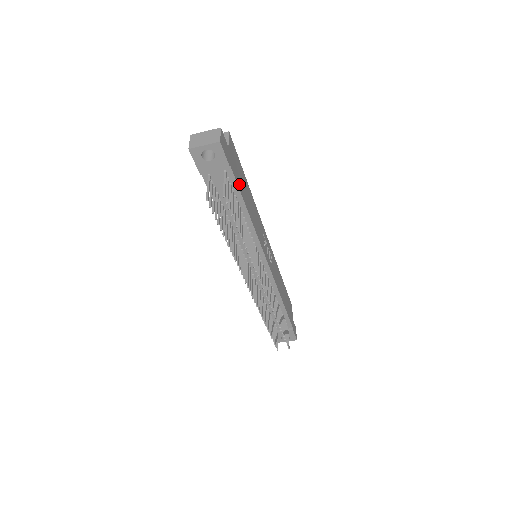
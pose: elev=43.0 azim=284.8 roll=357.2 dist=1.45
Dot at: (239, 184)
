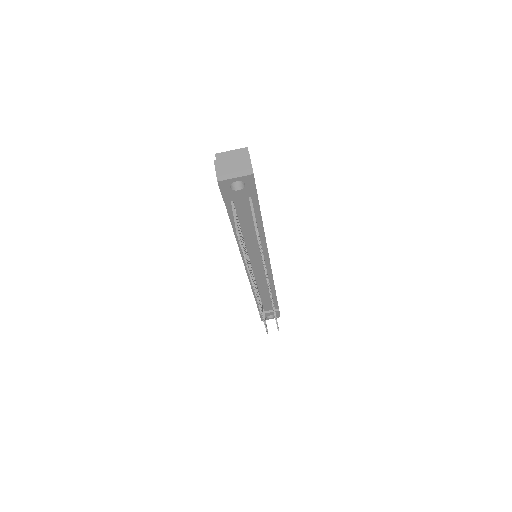
Dot at: occluded
